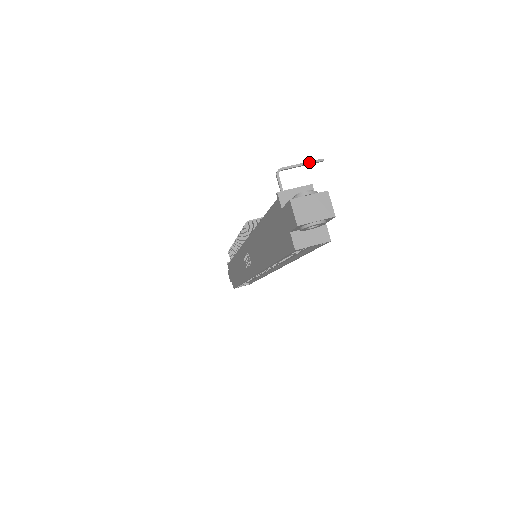
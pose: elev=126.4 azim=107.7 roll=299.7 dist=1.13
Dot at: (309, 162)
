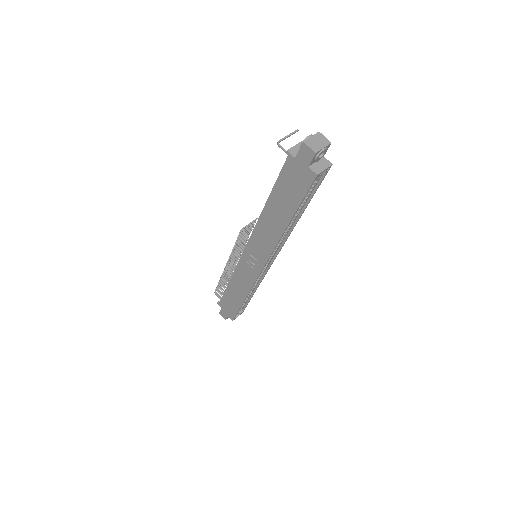
Dot at: (292, 133)
